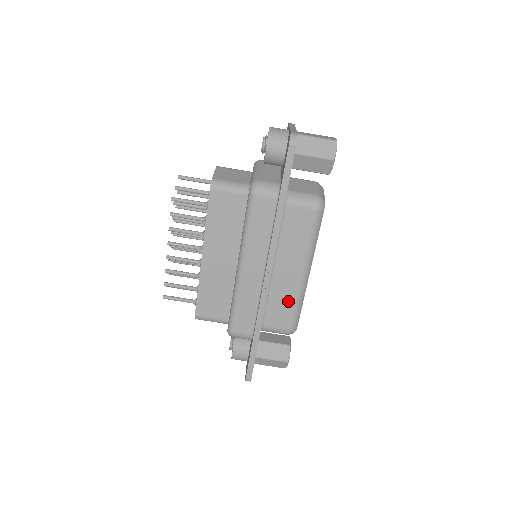
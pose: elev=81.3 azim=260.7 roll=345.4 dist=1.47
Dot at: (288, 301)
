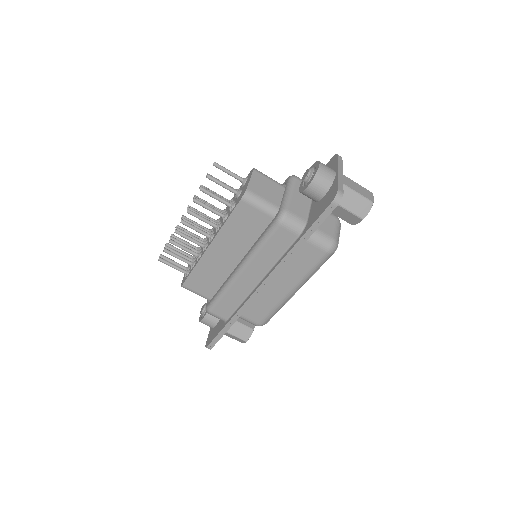
Dot at: (268, 305)
